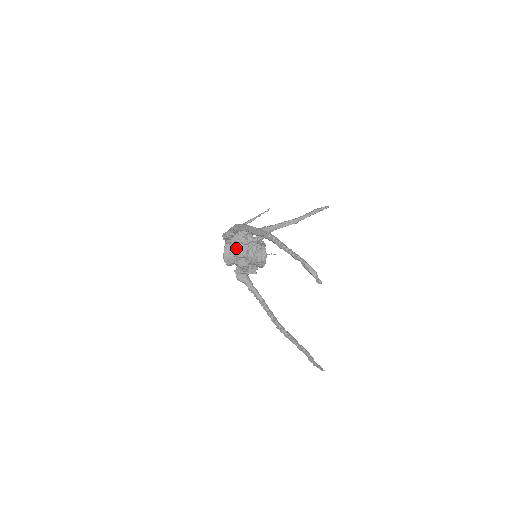
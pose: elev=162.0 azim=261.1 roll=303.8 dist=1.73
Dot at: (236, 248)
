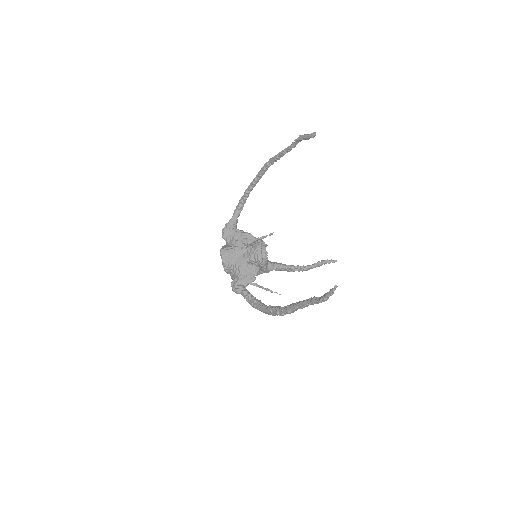
Dot at: (235, 242)
